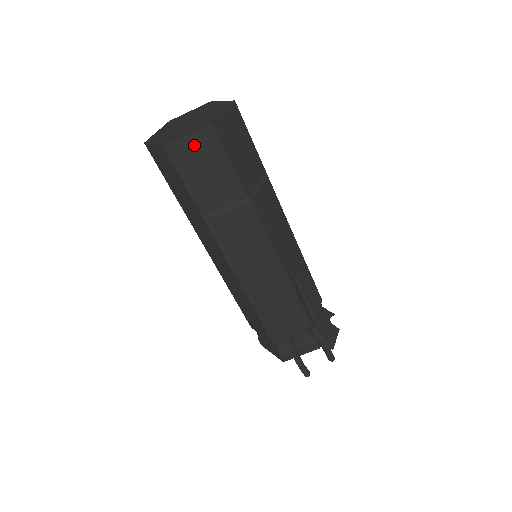
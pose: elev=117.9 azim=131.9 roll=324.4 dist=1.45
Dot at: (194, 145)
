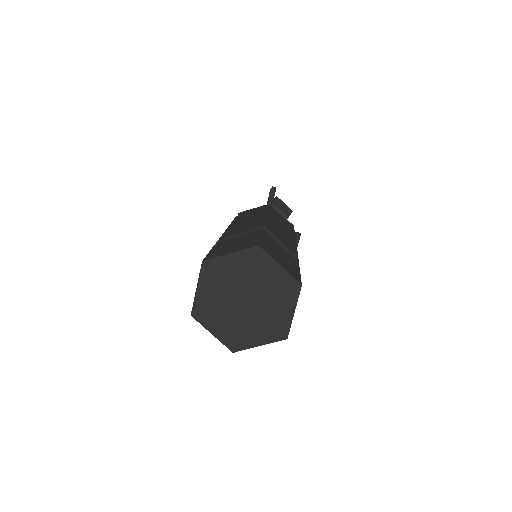
Dot at: occluded
